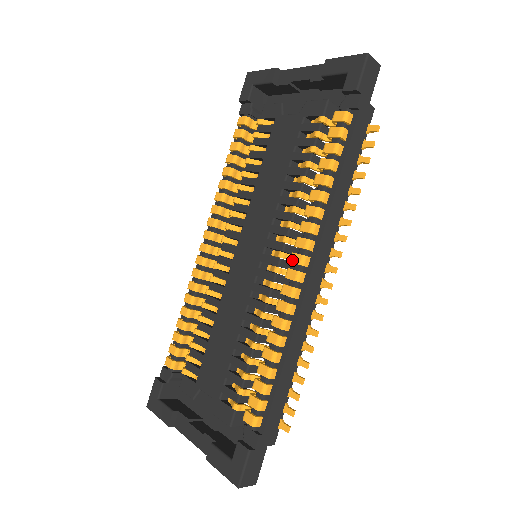
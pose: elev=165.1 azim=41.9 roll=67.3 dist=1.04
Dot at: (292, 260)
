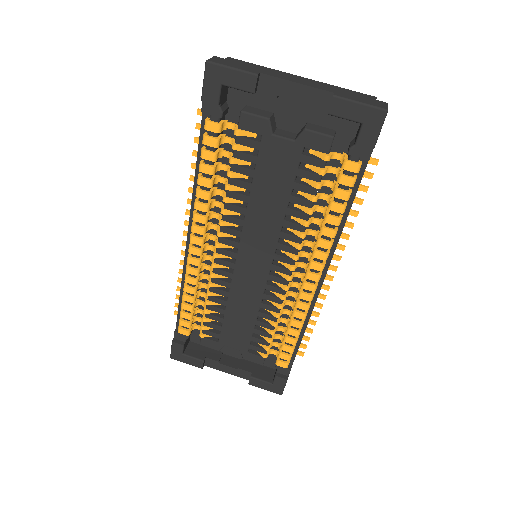
Dot at: (309, 278)
